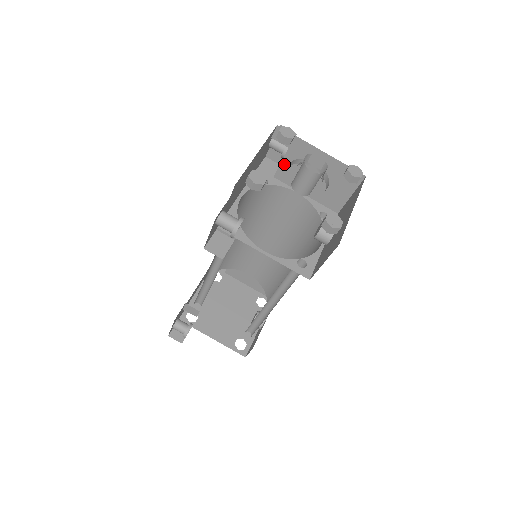
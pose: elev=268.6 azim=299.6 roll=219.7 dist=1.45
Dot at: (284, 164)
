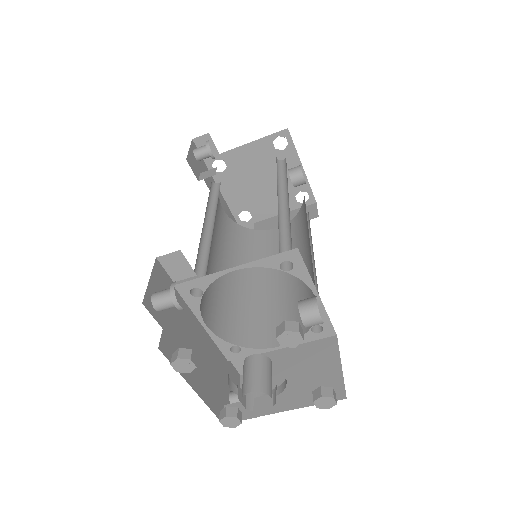
Dot at: occluded
